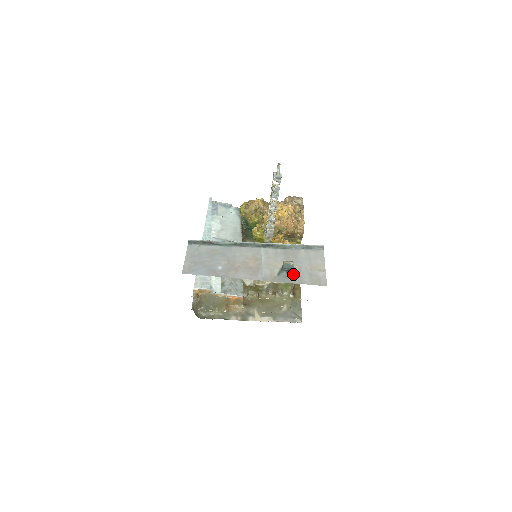
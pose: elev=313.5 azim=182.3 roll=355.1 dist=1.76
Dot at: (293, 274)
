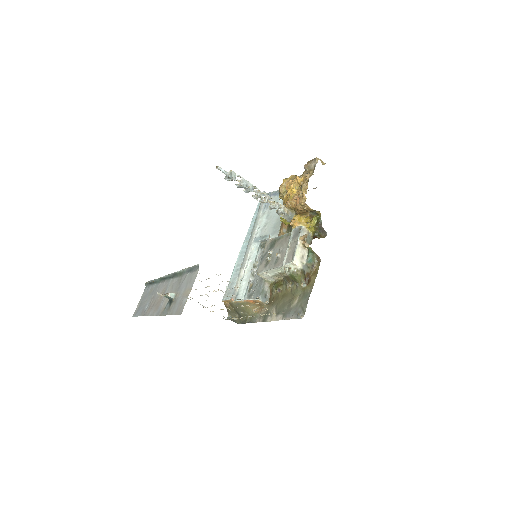
Dot at: (172, 305)
